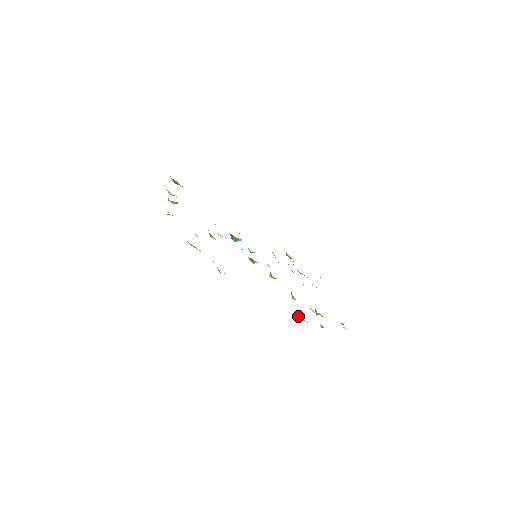
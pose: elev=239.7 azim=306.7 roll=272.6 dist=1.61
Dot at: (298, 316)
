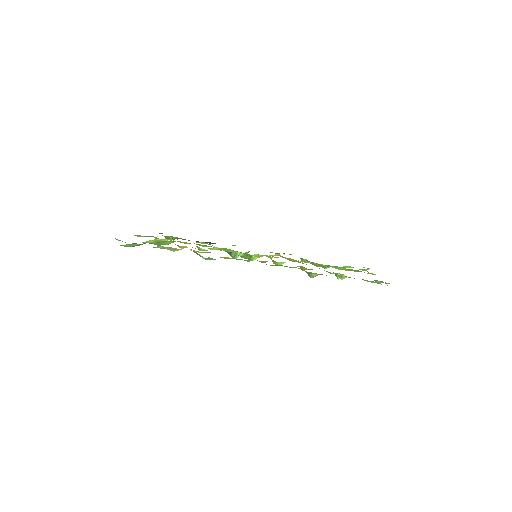
Dot at: occluded
